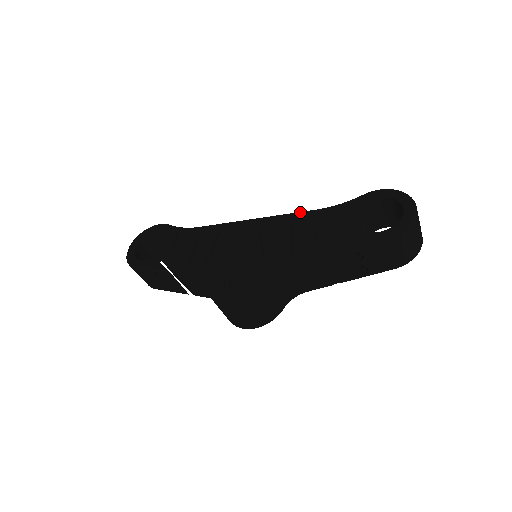
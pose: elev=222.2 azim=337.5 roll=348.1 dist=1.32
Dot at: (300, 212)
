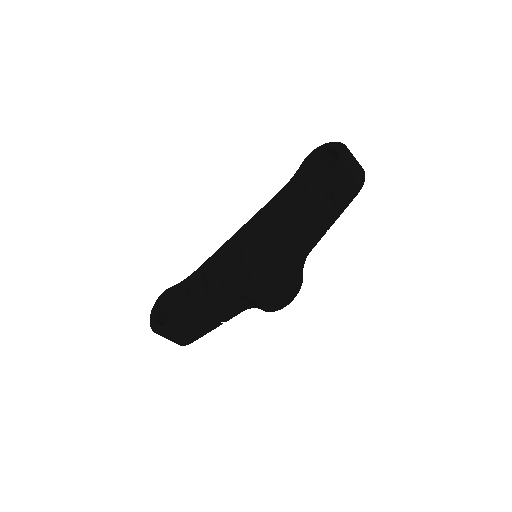
Dot at: (267, 203)
